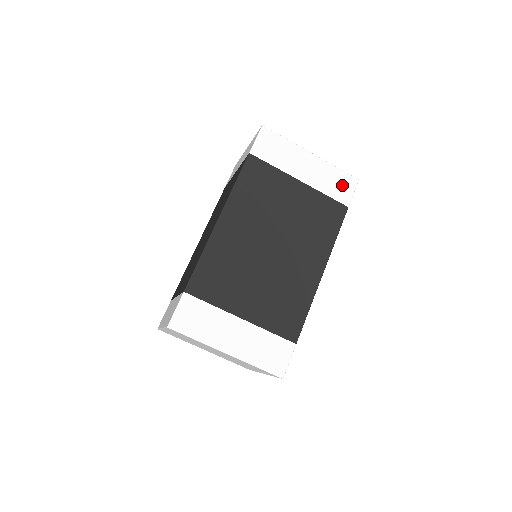
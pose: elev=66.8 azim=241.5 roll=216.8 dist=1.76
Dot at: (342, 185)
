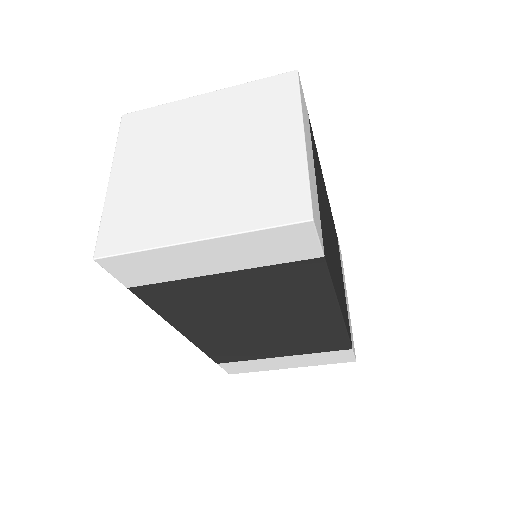
Dot at: (288, 243)
